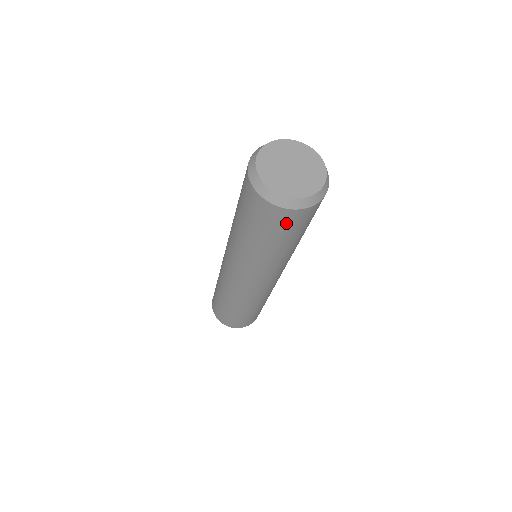
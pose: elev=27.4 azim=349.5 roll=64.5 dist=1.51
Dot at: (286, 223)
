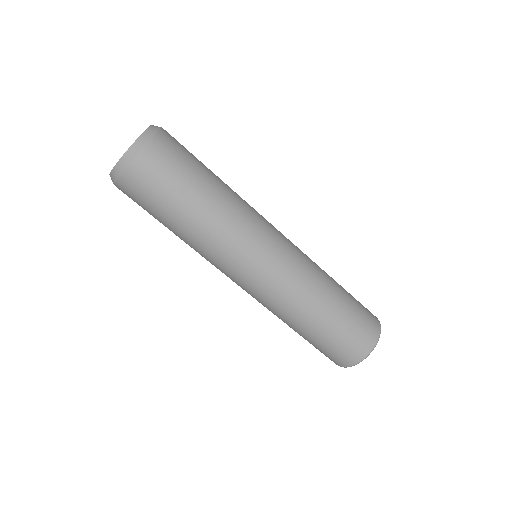
Dot at: (173, 152)
